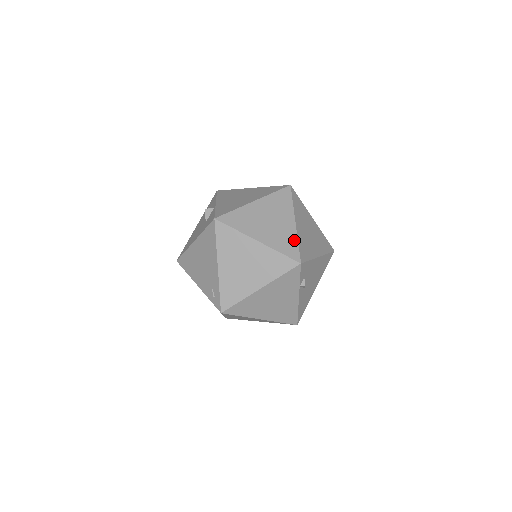
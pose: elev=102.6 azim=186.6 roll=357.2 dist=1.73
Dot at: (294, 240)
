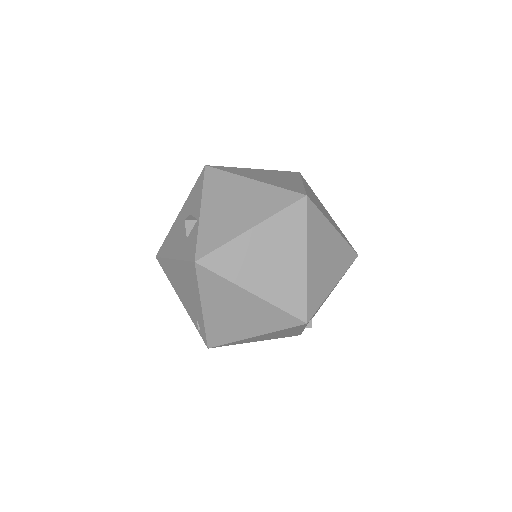
Dot at: (302, 289)
